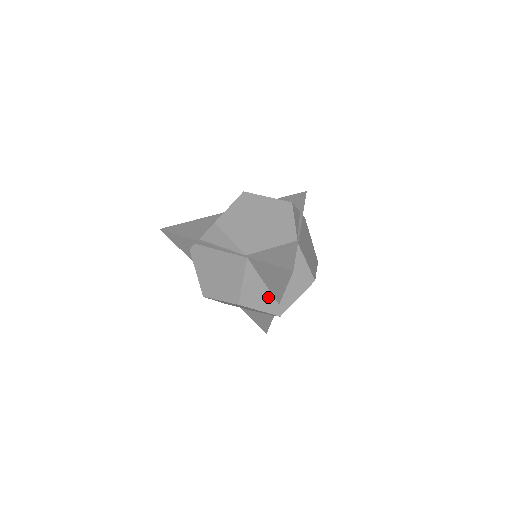
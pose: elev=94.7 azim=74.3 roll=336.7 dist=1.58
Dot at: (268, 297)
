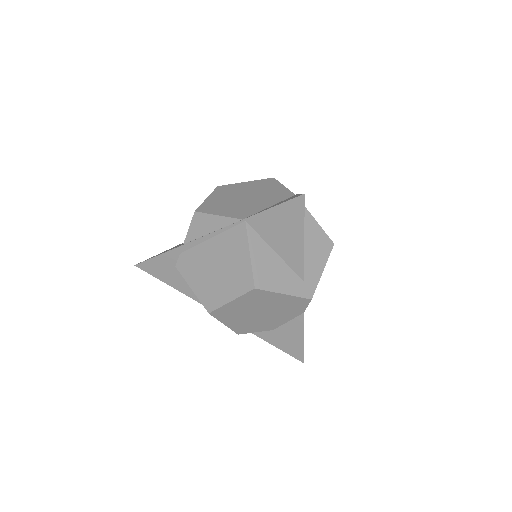
Dot at: (287, 273)
